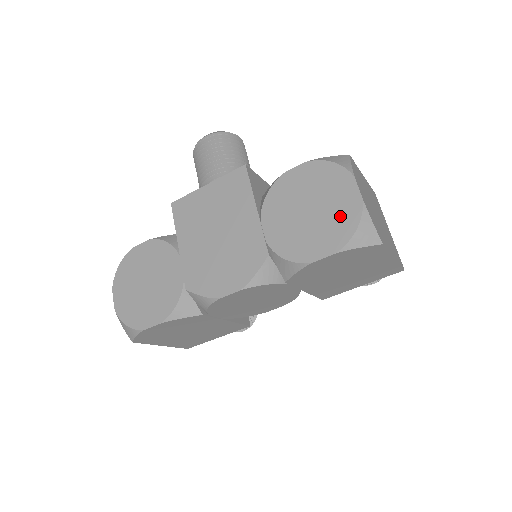
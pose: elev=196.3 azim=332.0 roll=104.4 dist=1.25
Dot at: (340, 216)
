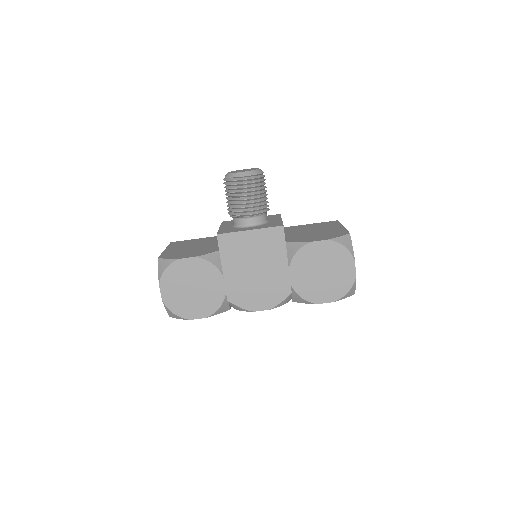
Dot at: (341, 282)
